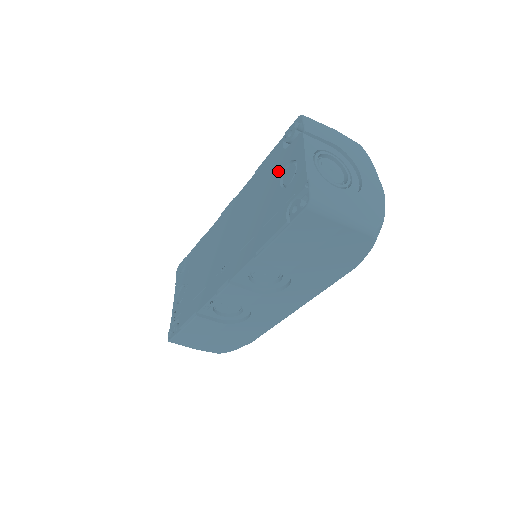
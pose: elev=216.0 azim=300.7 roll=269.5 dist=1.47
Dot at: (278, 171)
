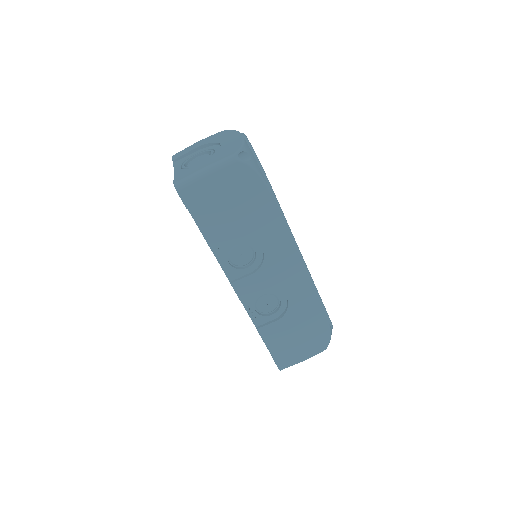
Dot at: occluded
